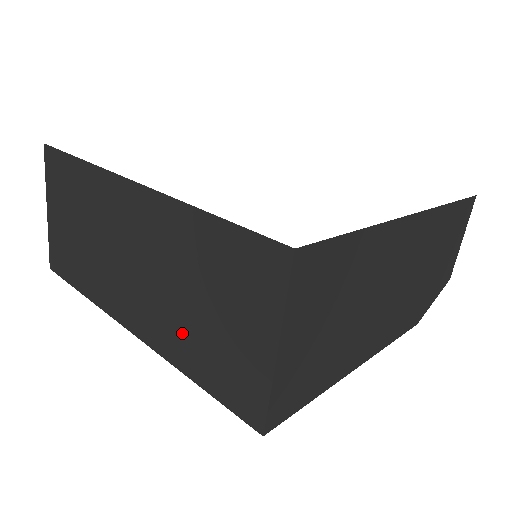
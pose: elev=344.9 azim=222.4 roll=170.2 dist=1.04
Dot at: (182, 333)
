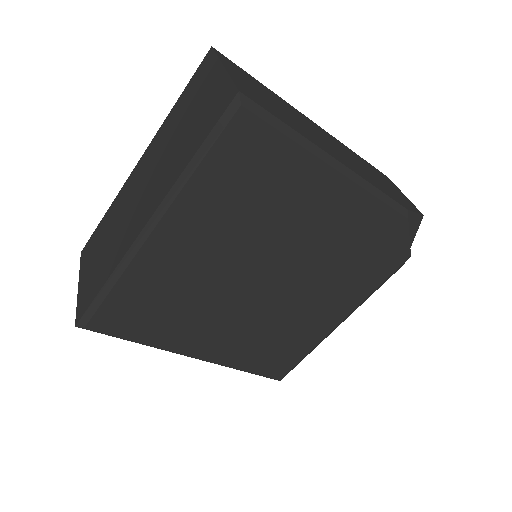
Dot at: (178, 155)
